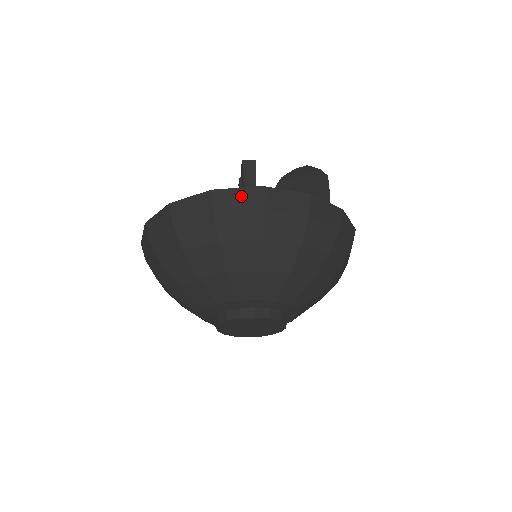
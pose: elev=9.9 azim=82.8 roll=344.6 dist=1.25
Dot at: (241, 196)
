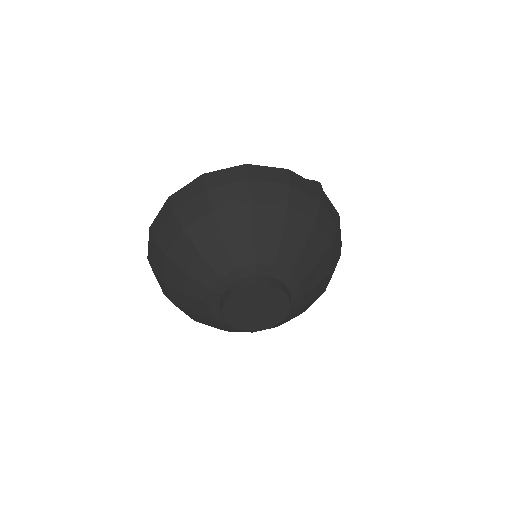
Dot at: (271, 172)
